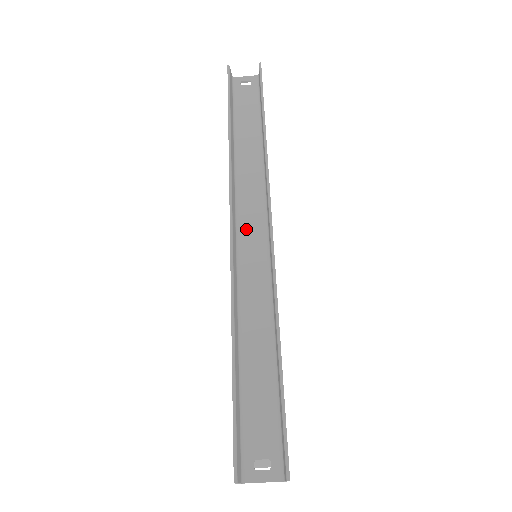
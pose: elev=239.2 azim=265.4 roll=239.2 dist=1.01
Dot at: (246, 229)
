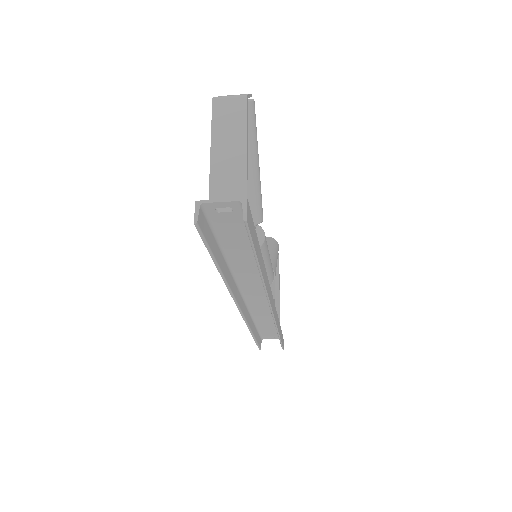
Dot at: (250, 296)
